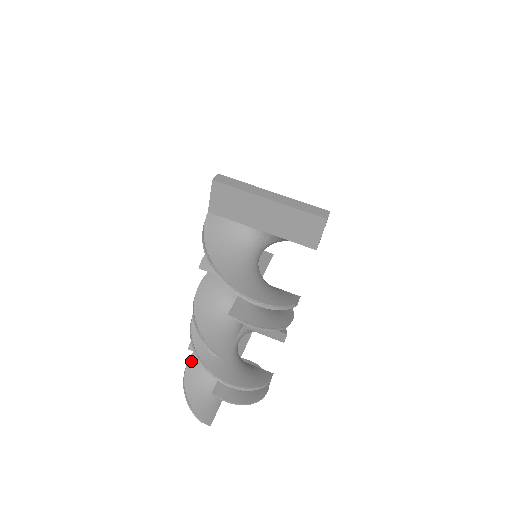
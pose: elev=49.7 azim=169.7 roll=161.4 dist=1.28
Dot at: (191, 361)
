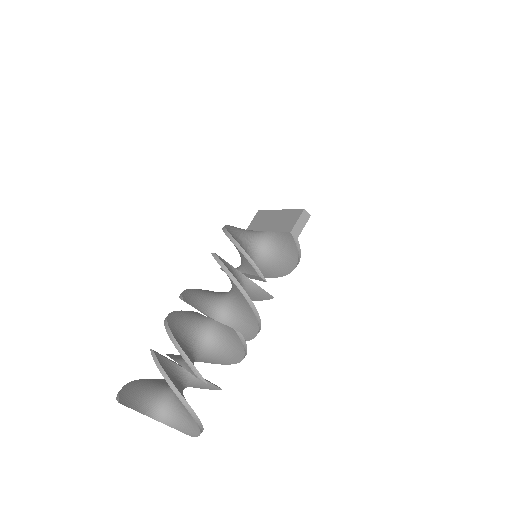
Dot at: (157, 379)
